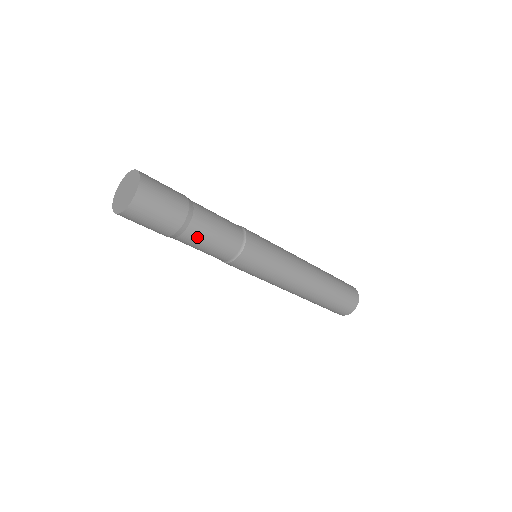
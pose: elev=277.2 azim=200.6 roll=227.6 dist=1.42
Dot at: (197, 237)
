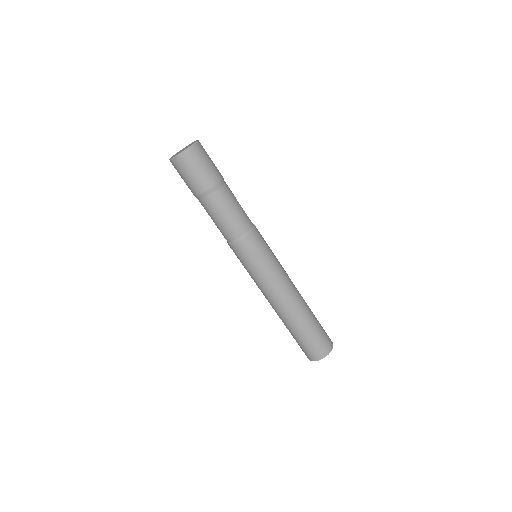
Dot at: (218, 204)
